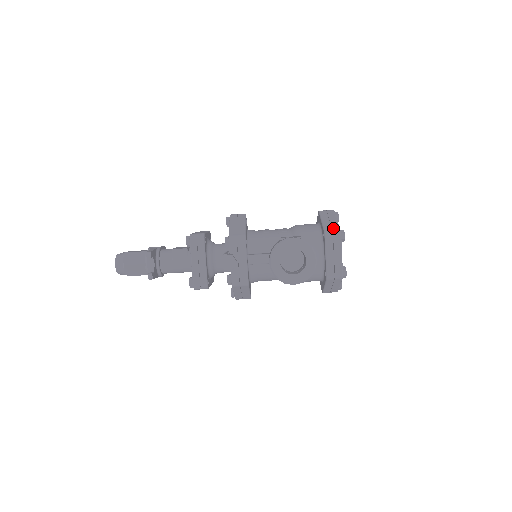
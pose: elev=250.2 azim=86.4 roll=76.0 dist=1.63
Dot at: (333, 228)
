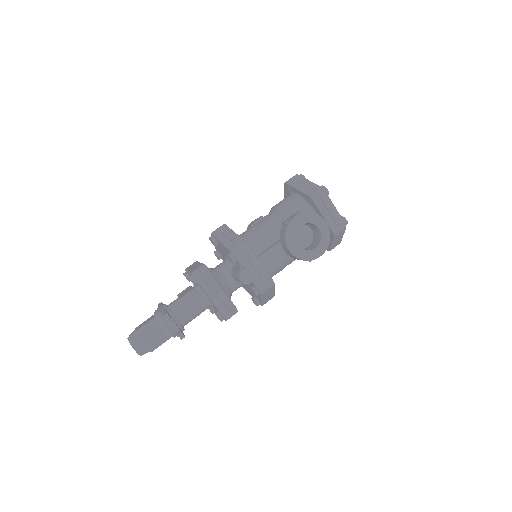
Dot at: (313, 189)
